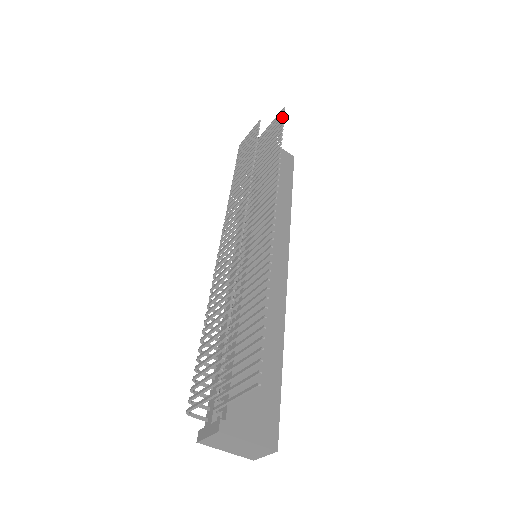
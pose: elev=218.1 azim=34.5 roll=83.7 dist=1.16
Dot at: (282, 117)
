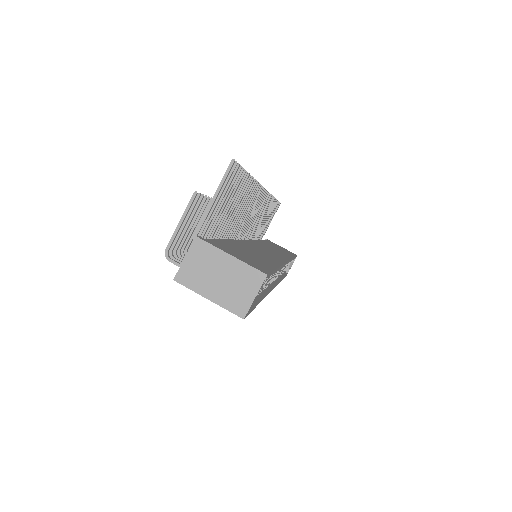
Dot at: occluded
